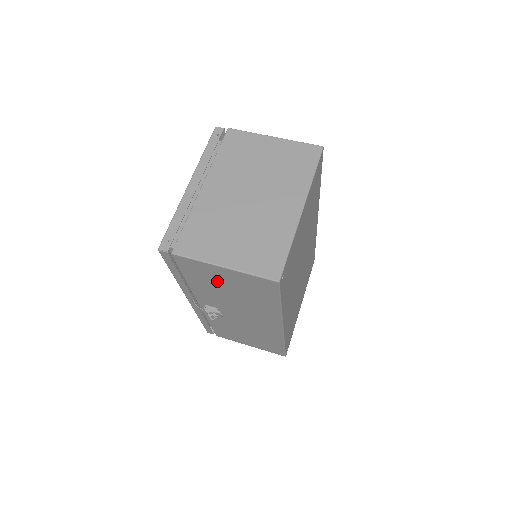
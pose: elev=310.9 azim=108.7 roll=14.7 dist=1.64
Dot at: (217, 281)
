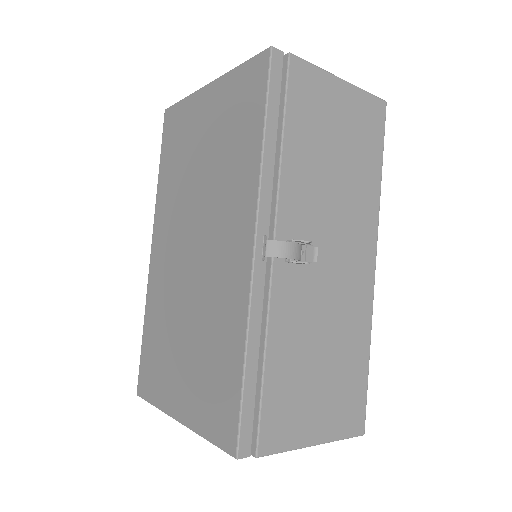
Dot at: (326, 126)
